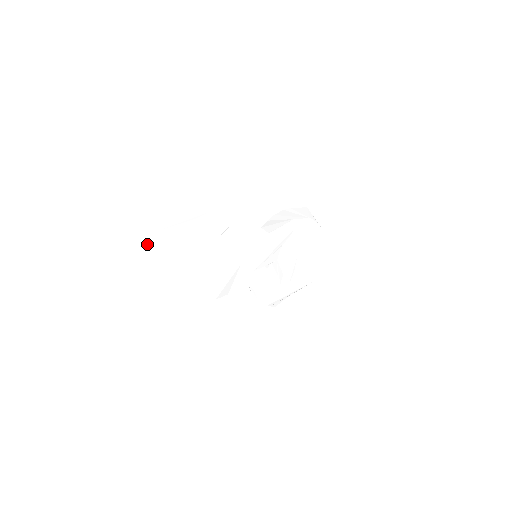
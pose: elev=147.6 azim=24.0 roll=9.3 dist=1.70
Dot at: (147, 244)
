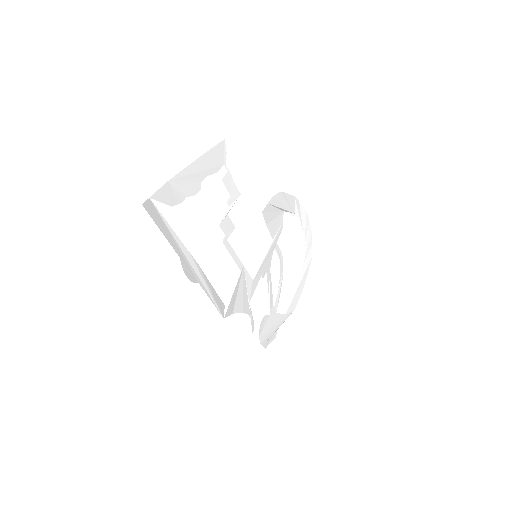
Dot at: (155, 199)
